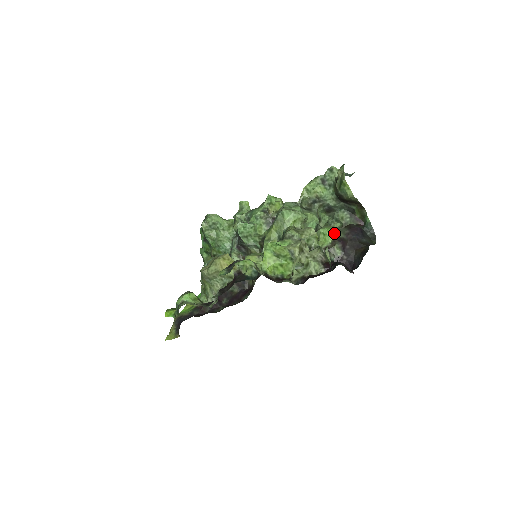
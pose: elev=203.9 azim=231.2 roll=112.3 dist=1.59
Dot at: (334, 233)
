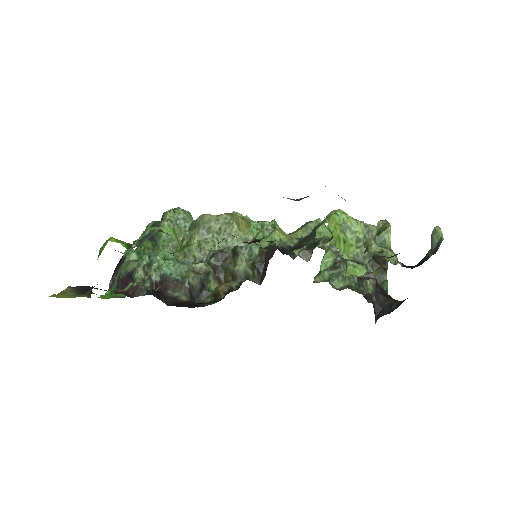
Dot at: (366, 270)
